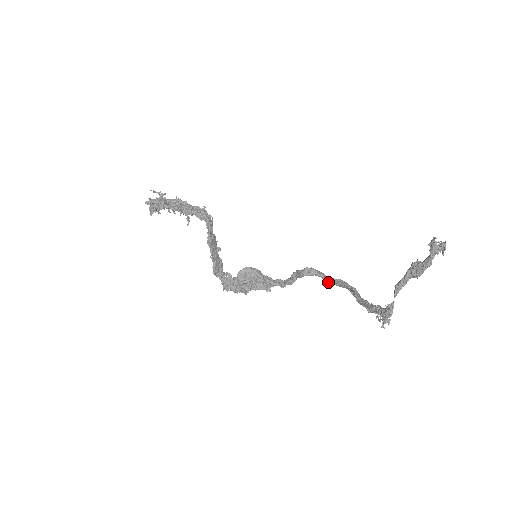
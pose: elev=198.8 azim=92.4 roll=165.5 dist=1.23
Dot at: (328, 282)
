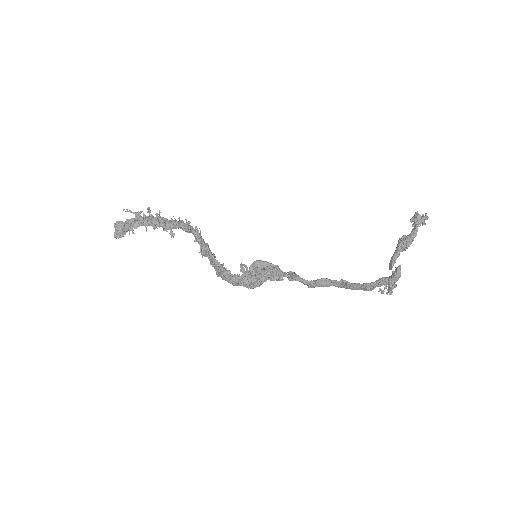
Dot at: (312, 284)
